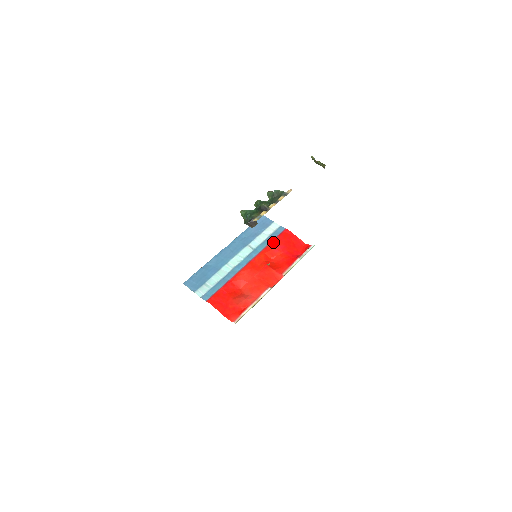
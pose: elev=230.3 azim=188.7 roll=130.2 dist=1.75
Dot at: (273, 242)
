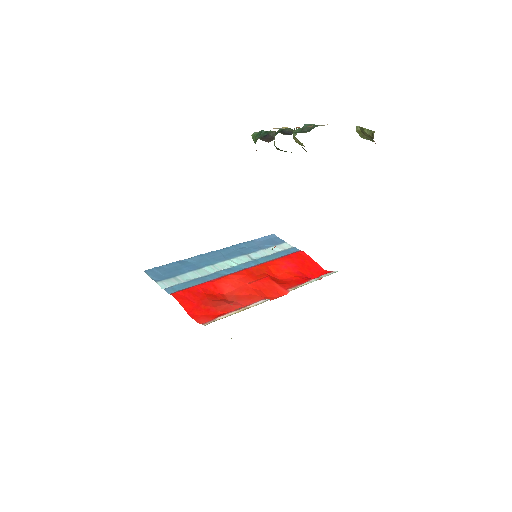
Dot at: (281, 258)
